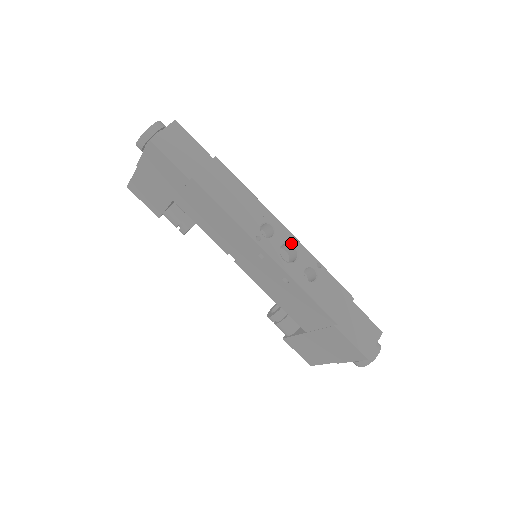
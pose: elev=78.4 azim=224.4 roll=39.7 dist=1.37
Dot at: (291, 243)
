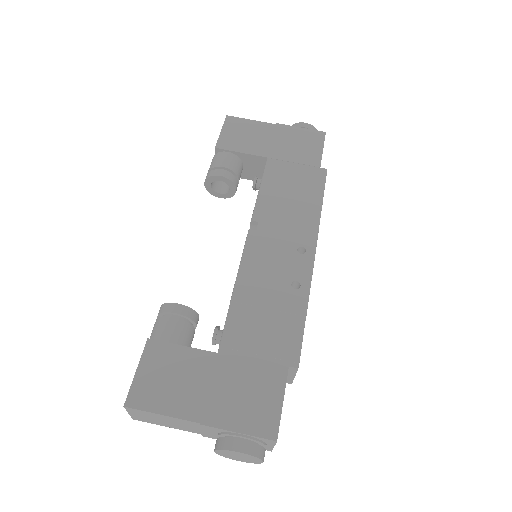
Dot at: occluded
